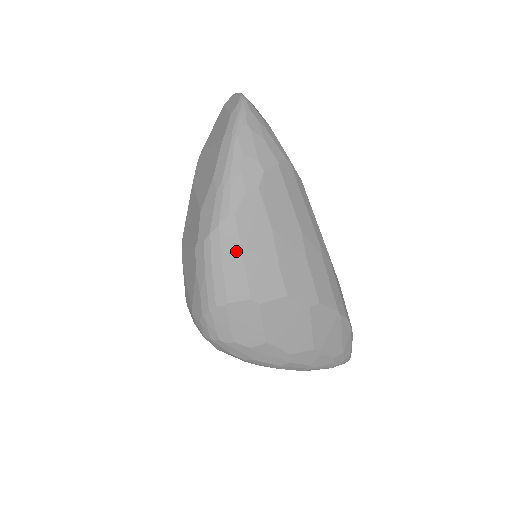
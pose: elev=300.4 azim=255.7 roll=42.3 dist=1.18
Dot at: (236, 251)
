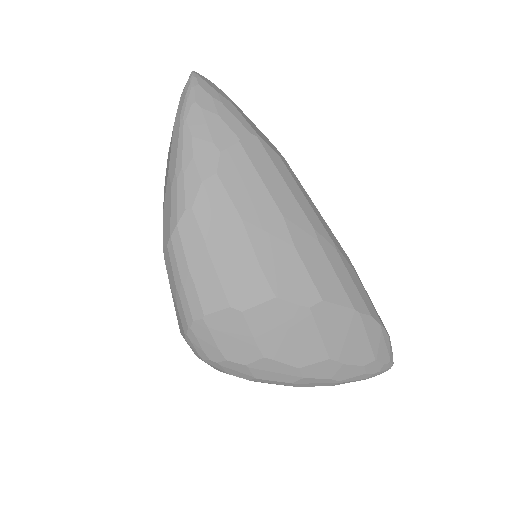
Dot at: (202, 252)
